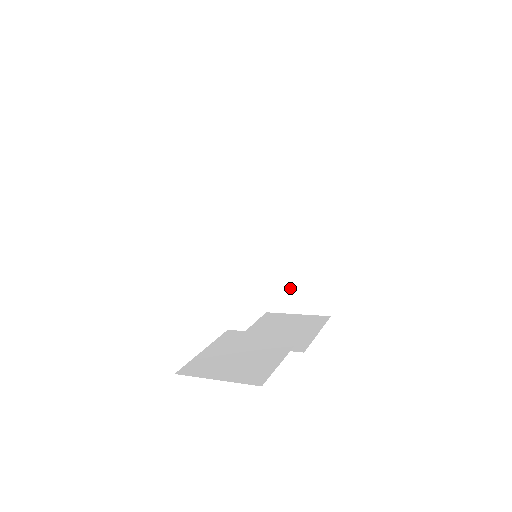
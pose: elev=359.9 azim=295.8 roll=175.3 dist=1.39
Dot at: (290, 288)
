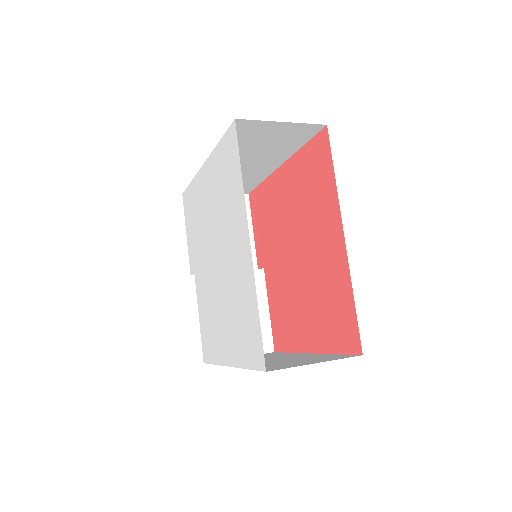
Dot at: occluded
